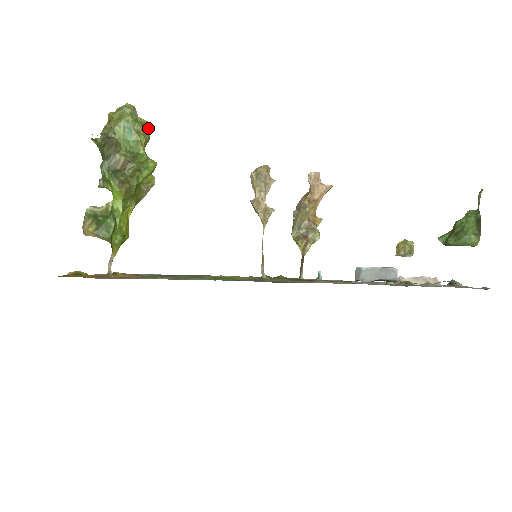
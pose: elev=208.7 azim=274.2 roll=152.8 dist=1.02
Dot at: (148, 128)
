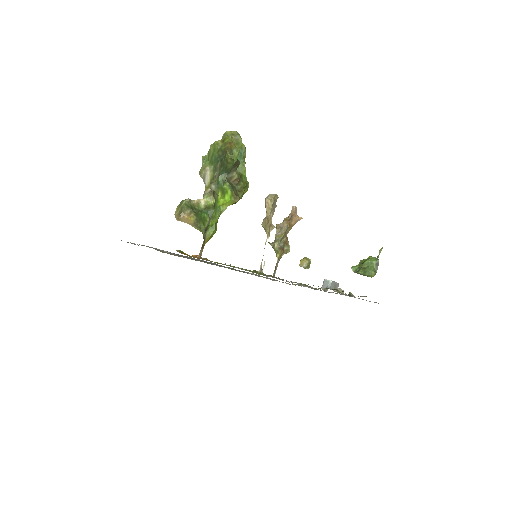
Dot at: occluded
